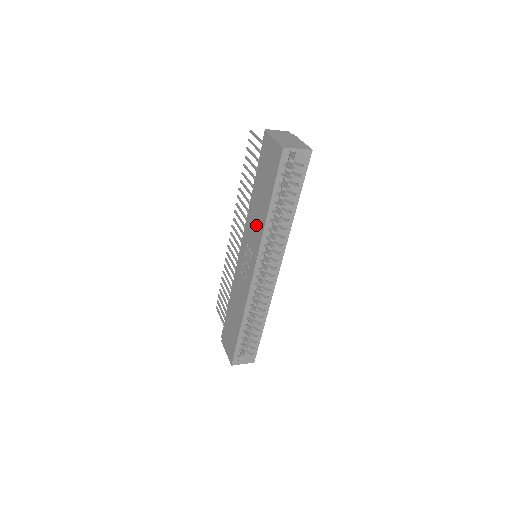
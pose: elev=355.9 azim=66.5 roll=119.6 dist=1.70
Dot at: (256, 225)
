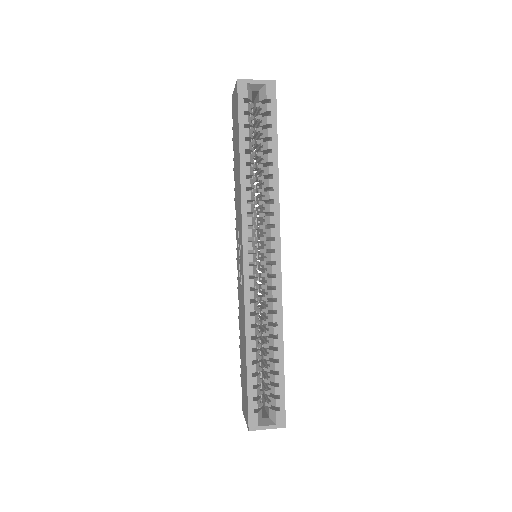
Dot at: (238, 199)
